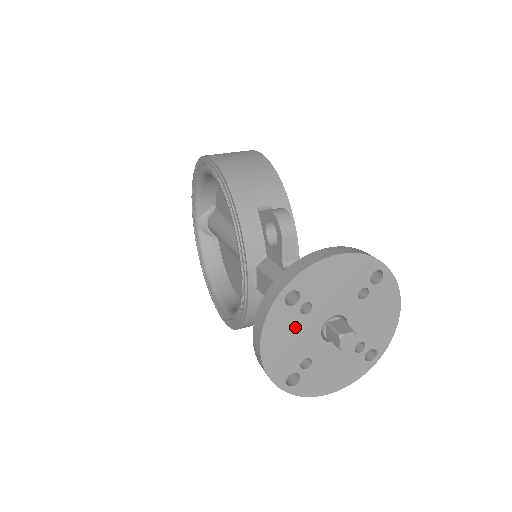
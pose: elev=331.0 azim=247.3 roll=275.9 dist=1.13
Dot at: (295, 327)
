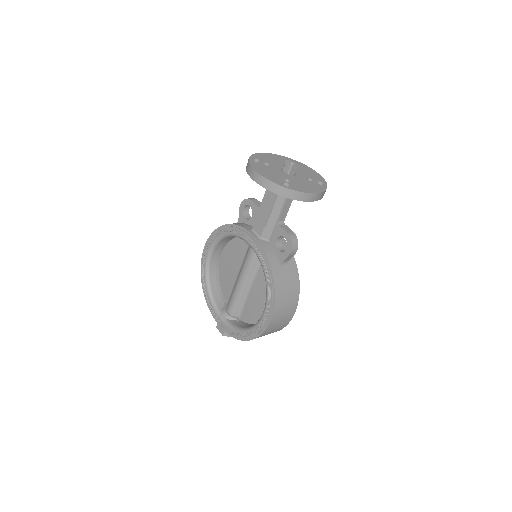
Dot at: (267, 169)
